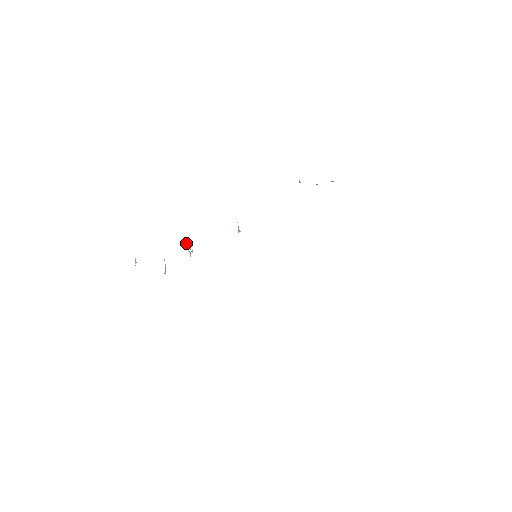
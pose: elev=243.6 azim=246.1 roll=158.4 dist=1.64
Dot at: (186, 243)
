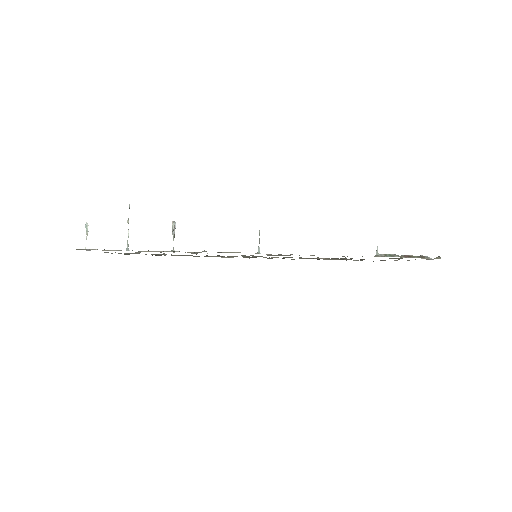
Dot at: (173, 223)
